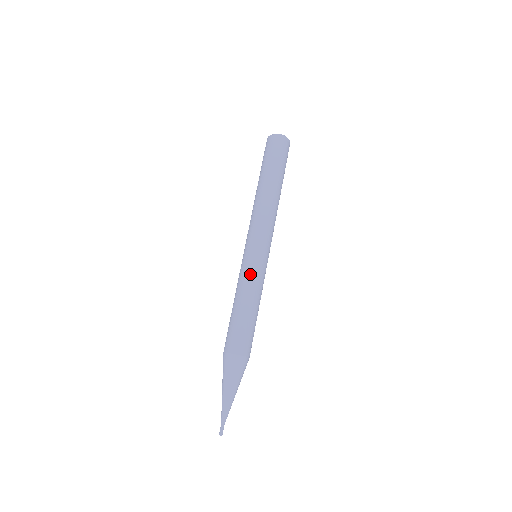
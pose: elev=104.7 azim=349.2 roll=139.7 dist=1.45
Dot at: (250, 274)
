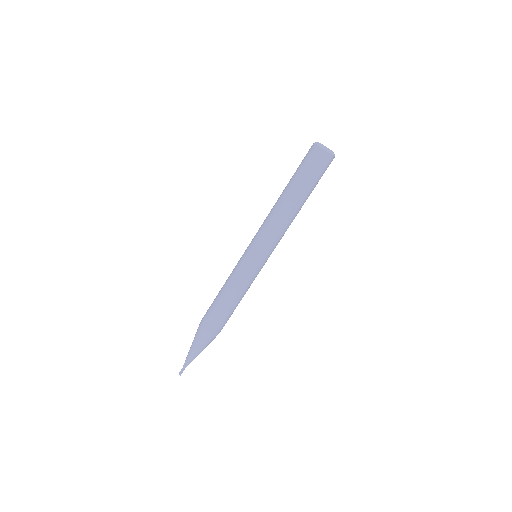
Dot at: (245, 276)
